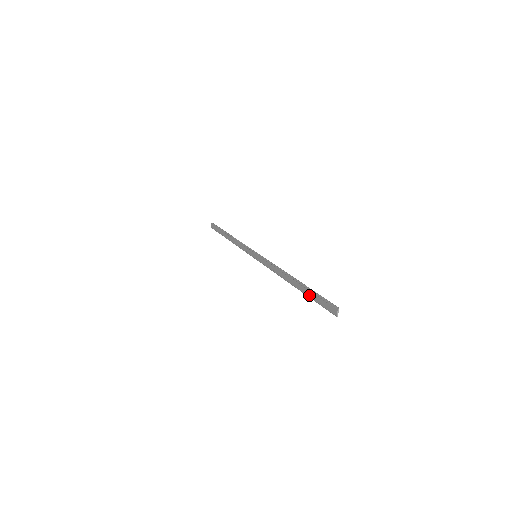
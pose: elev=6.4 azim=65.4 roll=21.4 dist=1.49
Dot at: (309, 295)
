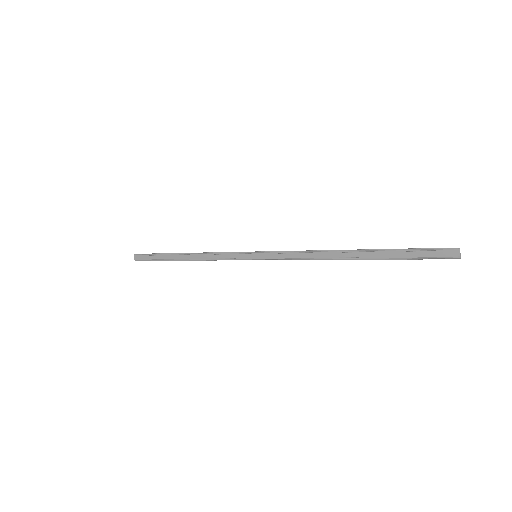
Dot at: (394, 256)
